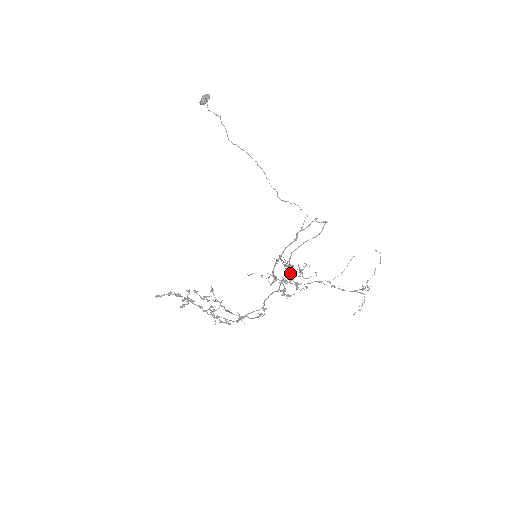
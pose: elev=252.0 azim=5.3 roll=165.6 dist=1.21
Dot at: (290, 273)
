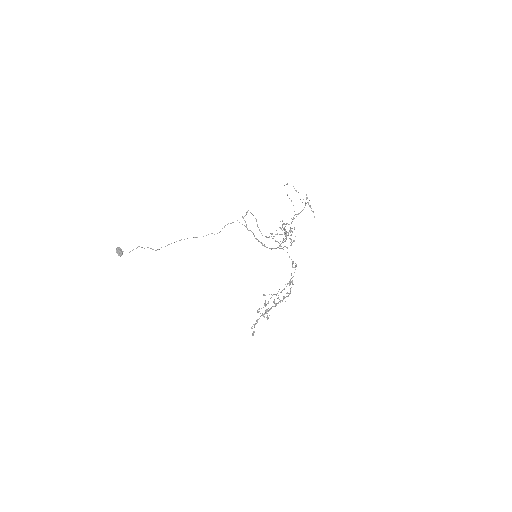
Dot at: (285, 230)
